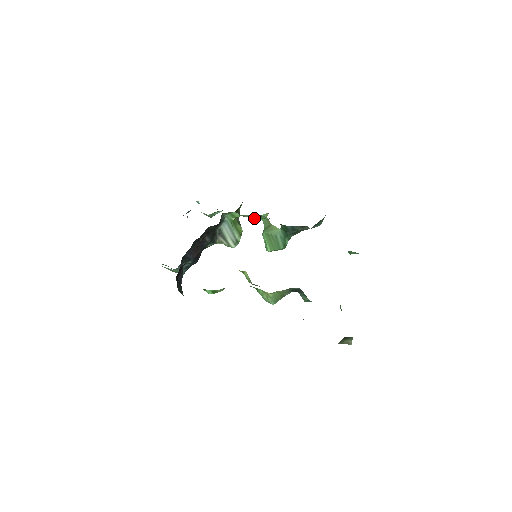
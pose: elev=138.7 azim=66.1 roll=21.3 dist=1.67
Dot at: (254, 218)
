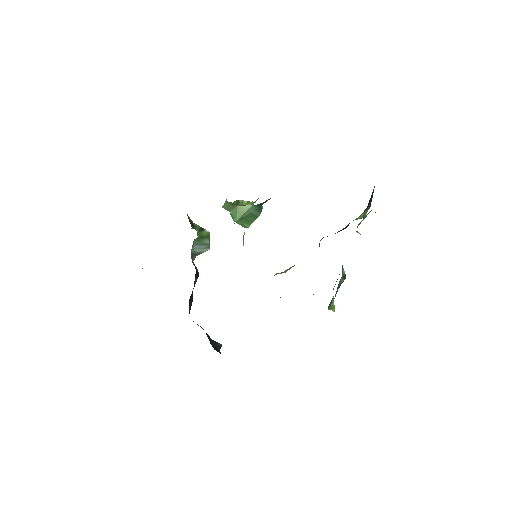
Dot at: occluded
